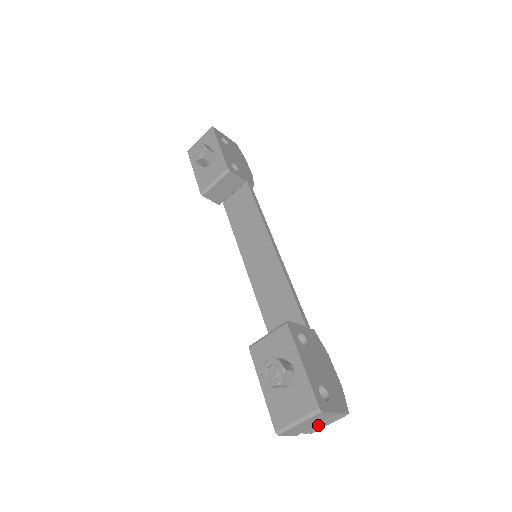
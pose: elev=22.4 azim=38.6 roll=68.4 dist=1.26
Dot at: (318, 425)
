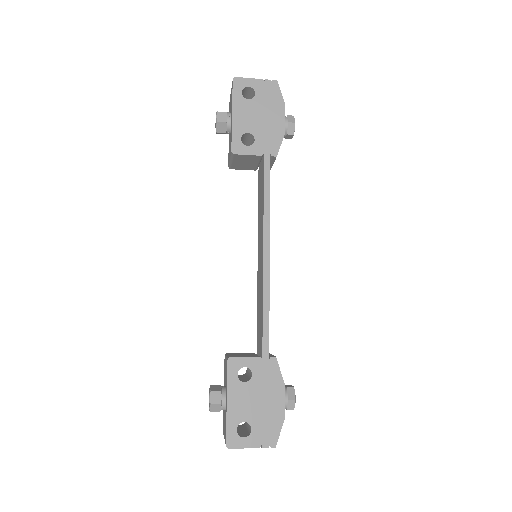
Dot at: occluded
